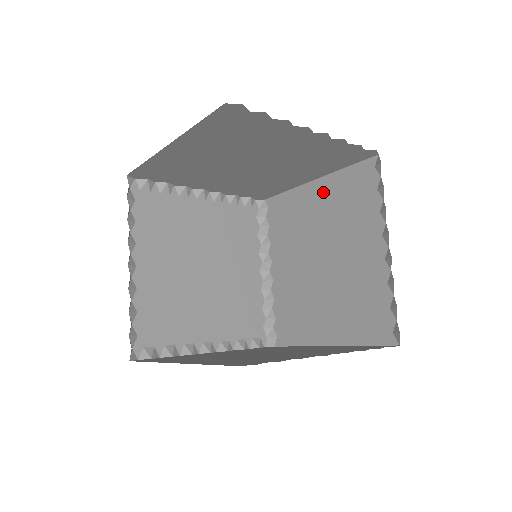
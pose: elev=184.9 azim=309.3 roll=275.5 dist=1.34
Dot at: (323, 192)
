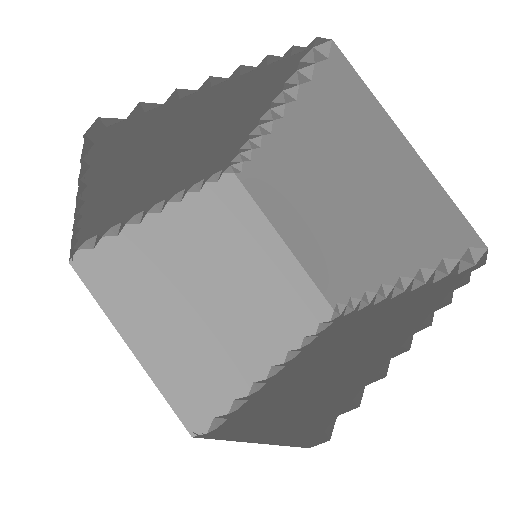
Dot at: (402, 170)
